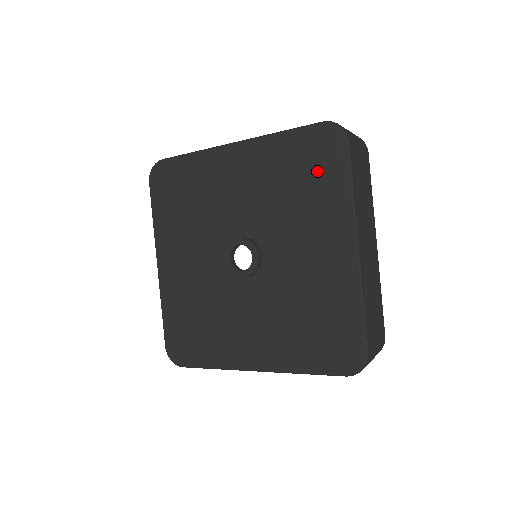
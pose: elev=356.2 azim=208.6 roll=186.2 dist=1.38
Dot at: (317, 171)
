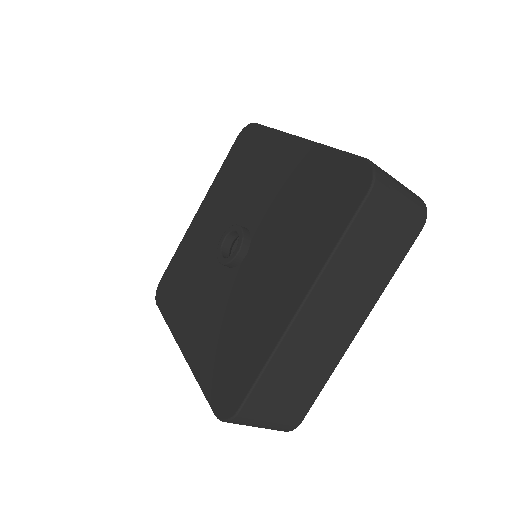
Dot at: (327, 206)
